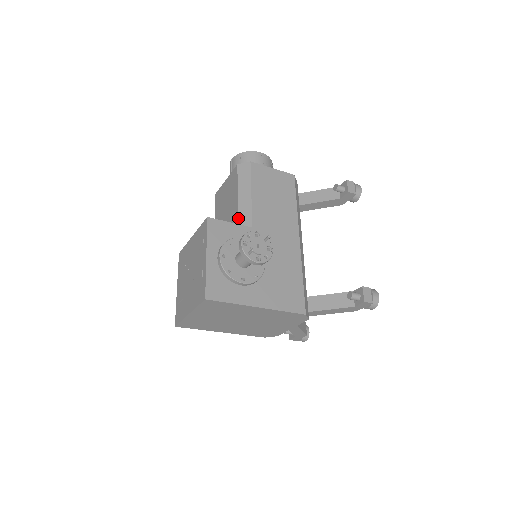
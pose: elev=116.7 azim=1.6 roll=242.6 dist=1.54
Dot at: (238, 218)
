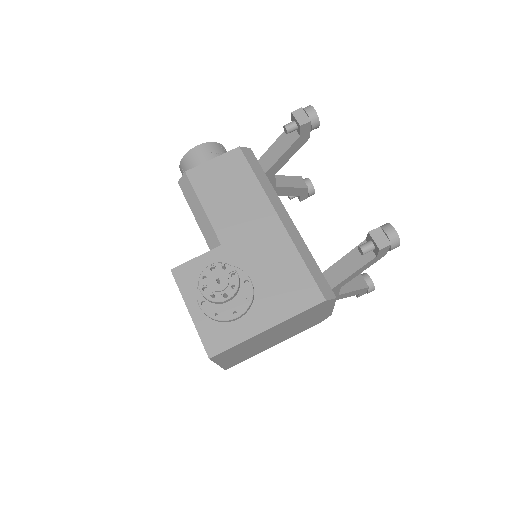
Dot at: (206, 242)
